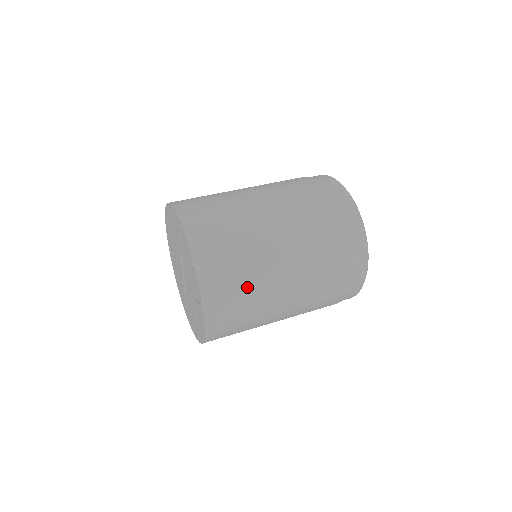
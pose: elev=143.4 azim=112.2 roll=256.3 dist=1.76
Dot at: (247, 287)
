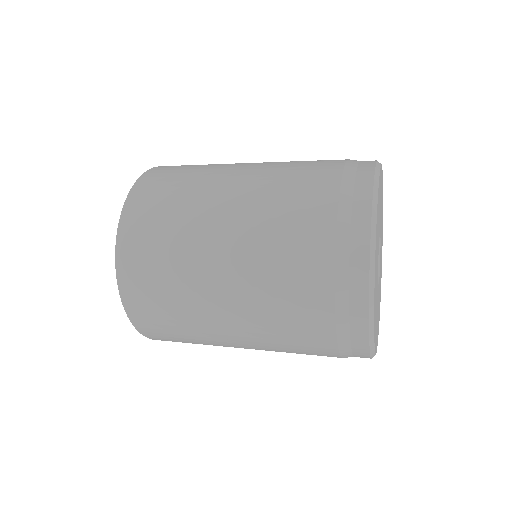
Dot at: (172, 237)
